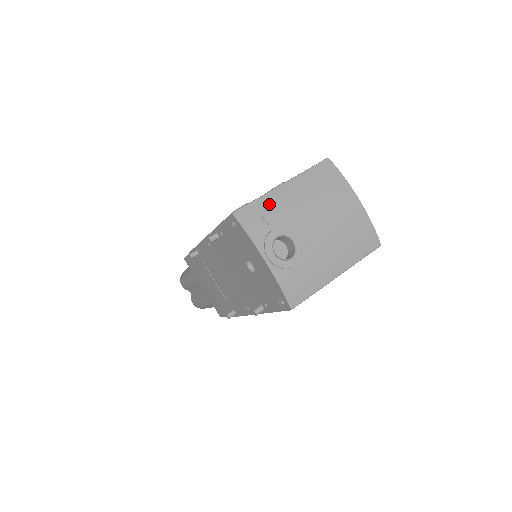
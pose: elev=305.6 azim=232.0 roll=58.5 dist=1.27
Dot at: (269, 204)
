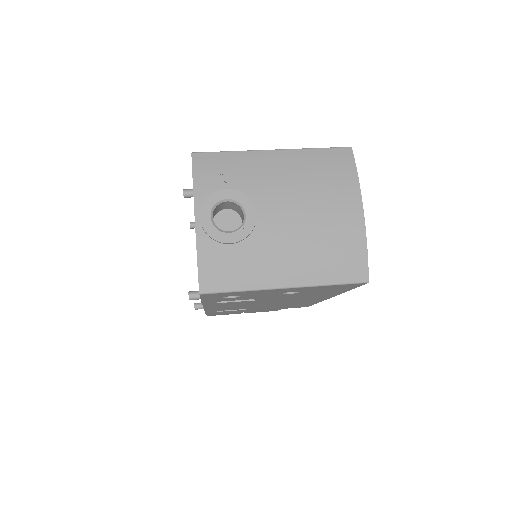
Dot at: (241, 162)
